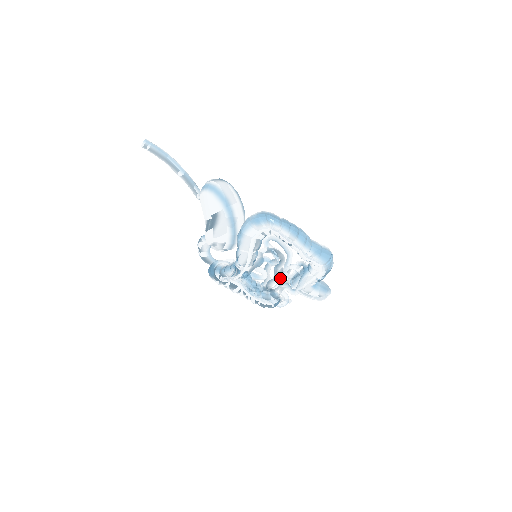
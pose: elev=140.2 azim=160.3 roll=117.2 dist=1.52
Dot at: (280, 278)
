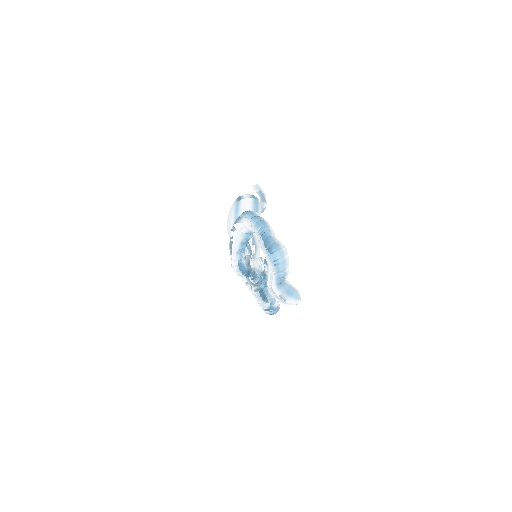
Dot at: (260, 275)
